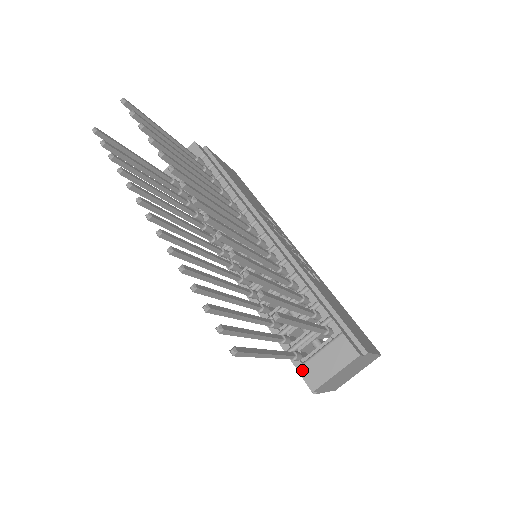
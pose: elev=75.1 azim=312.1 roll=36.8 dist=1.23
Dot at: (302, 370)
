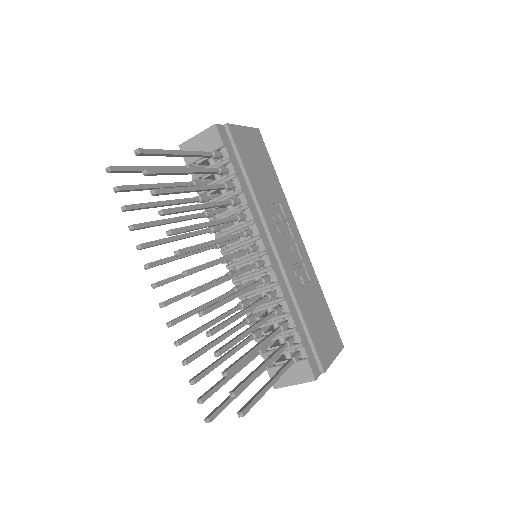
Dot at: (270, 372)
